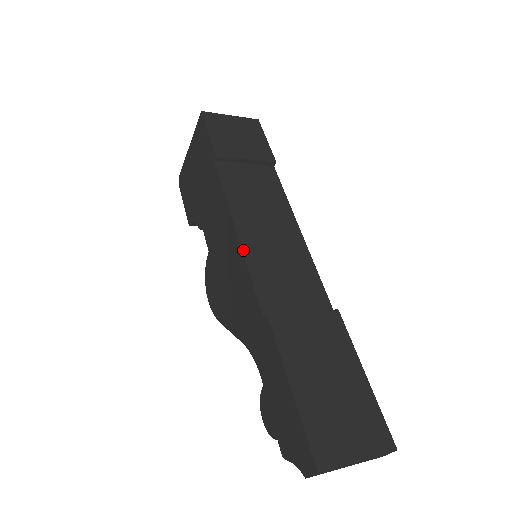
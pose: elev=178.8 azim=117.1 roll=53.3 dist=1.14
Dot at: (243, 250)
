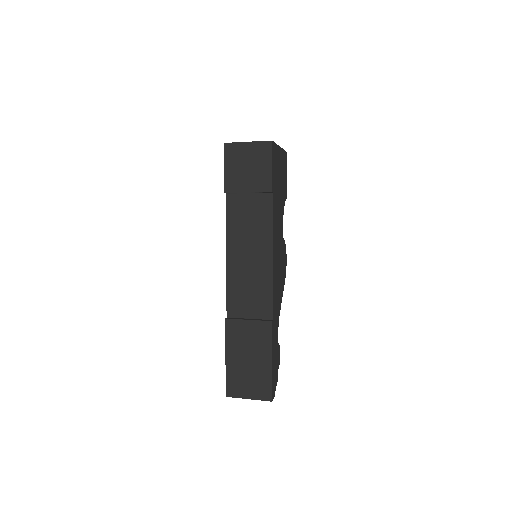
Dot at: (227, 271)
